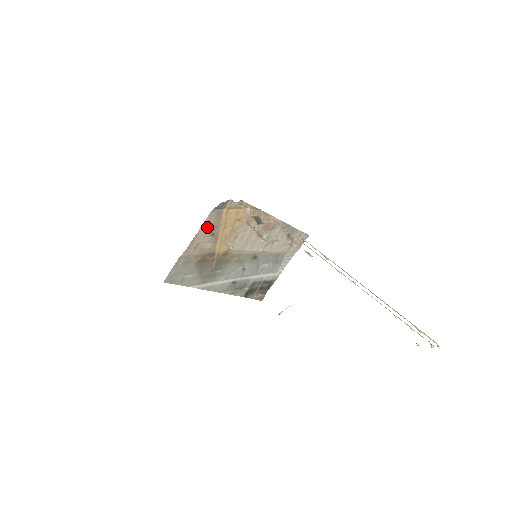
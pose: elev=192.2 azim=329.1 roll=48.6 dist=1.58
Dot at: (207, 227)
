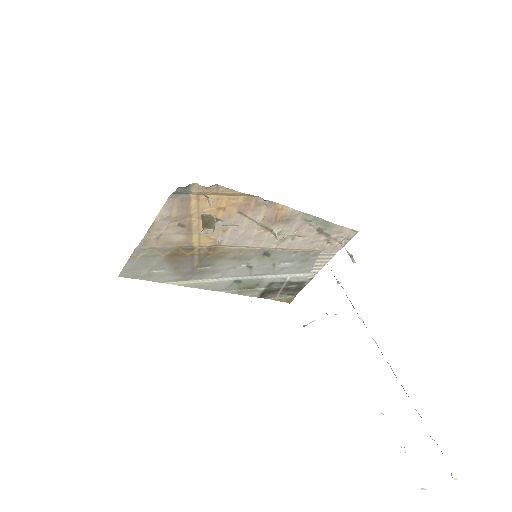
Dot at: (168, 216)
